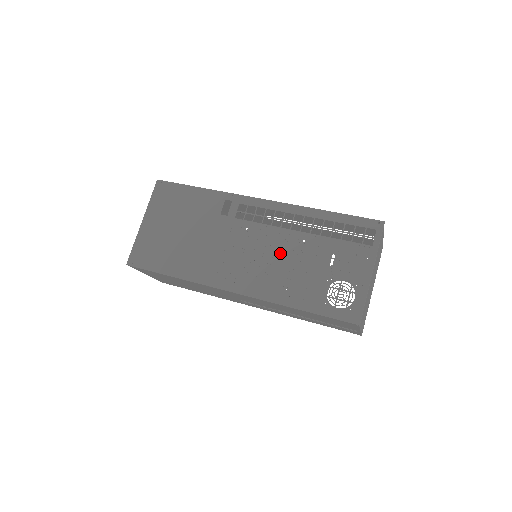
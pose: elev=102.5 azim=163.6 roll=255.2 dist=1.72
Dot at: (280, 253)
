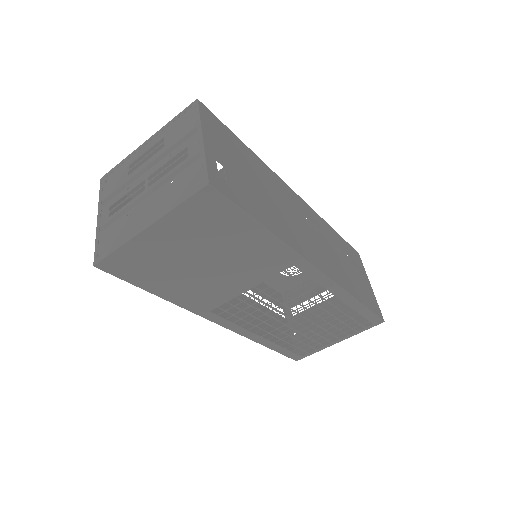
Dot at: occluded
